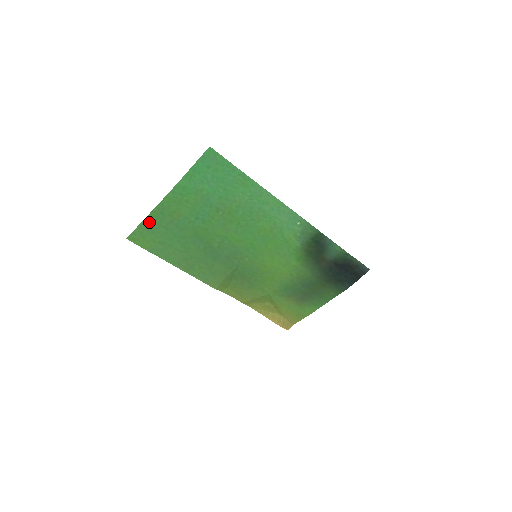
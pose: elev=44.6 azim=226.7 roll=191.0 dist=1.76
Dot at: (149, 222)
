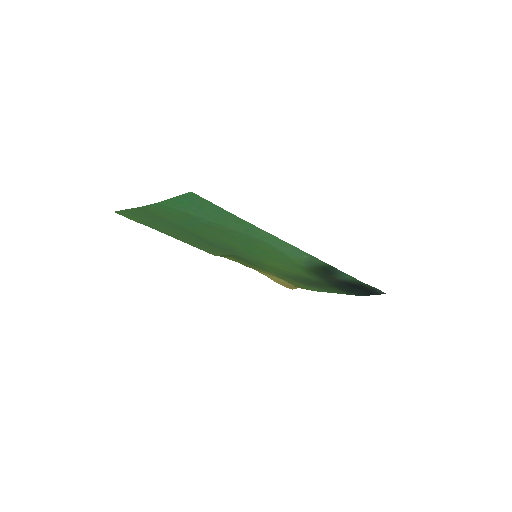
Dot at: (134, 211)
